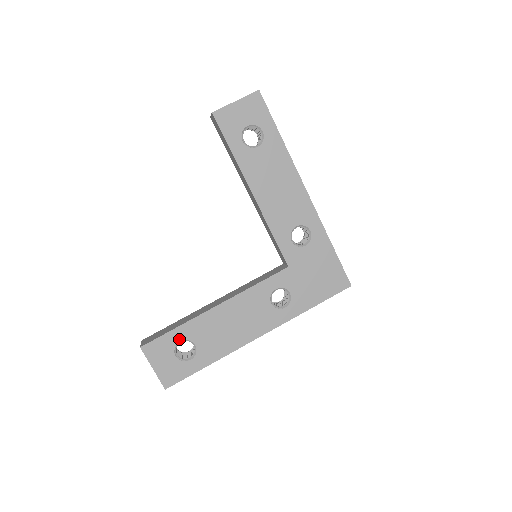
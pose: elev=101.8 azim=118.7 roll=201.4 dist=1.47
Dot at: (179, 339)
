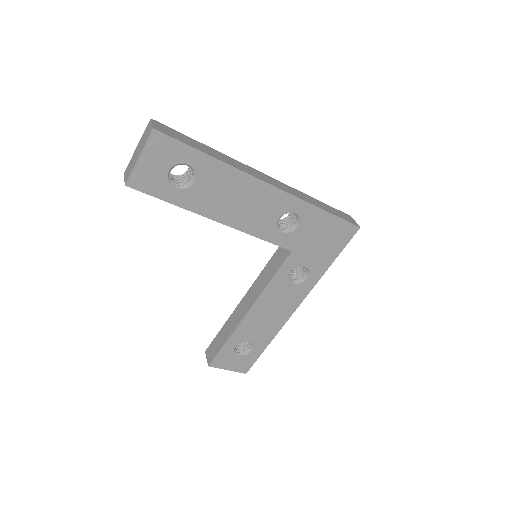
Dot at: (234, 346)
